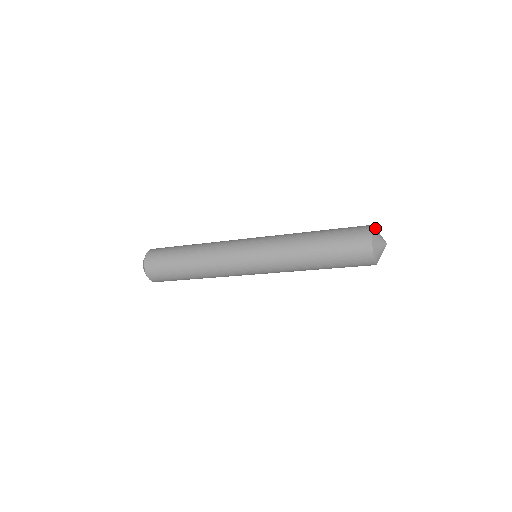
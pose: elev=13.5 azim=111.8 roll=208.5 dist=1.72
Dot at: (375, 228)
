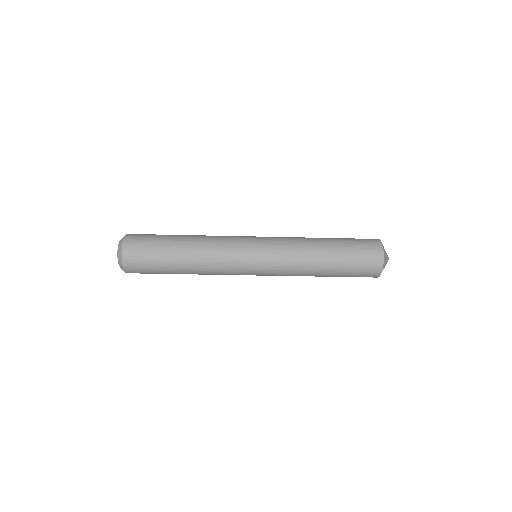
Dot at: occluded
